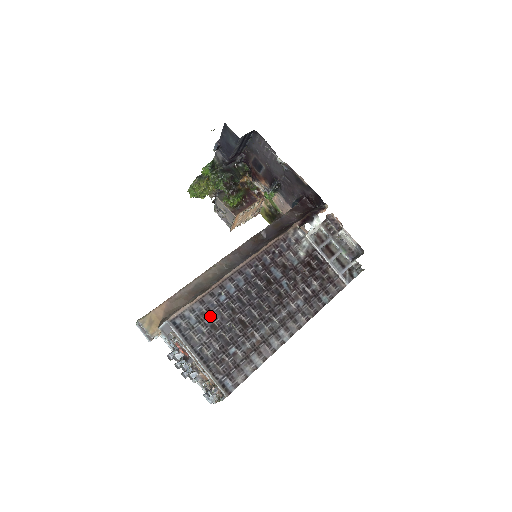
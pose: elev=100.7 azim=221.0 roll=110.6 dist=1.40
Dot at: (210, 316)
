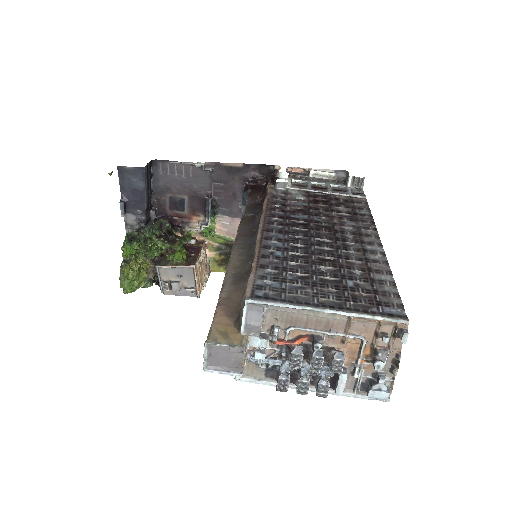
Dot at: (287, 272)
